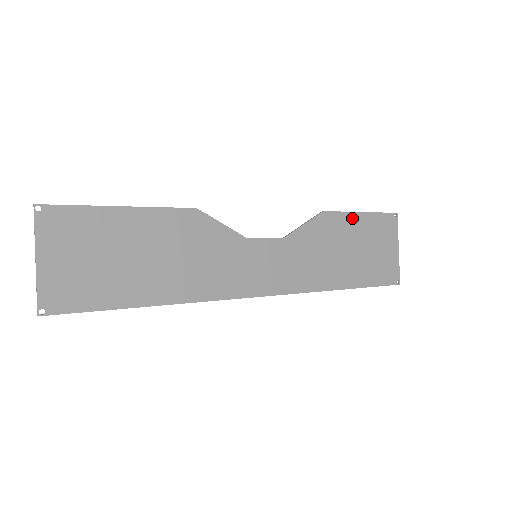
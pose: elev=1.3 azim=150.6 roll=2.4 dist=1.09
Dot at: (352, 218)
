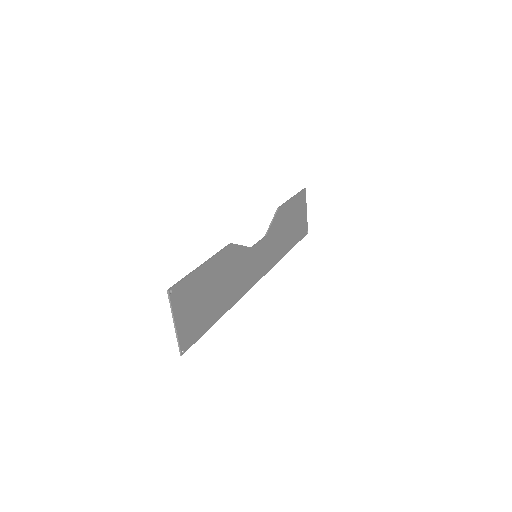
Dot at: (289, 204)
